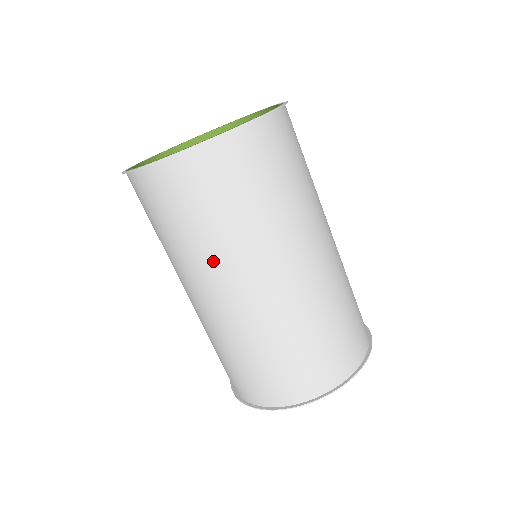
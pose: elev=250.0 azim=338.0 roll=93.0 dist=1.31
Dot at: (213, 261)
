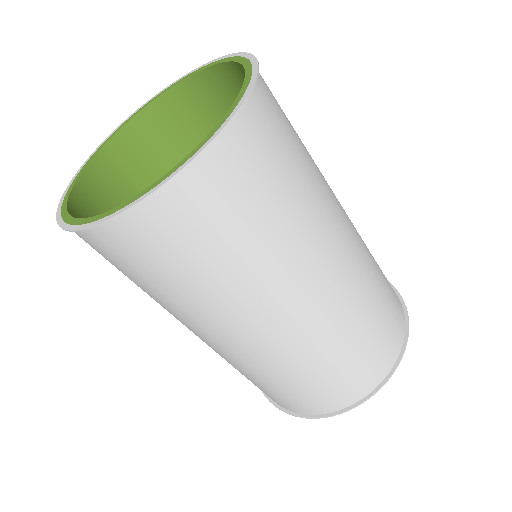
Dot at: (206, 313)
